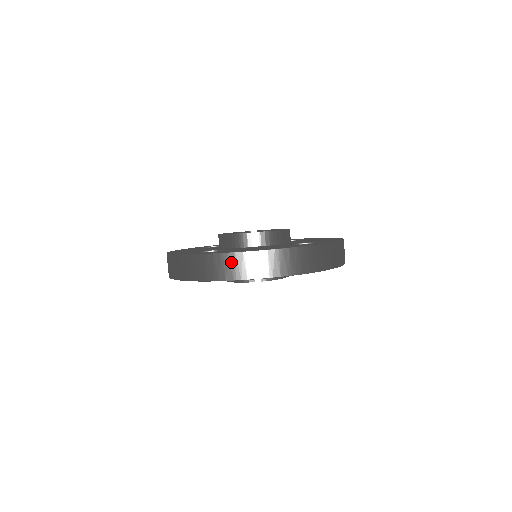
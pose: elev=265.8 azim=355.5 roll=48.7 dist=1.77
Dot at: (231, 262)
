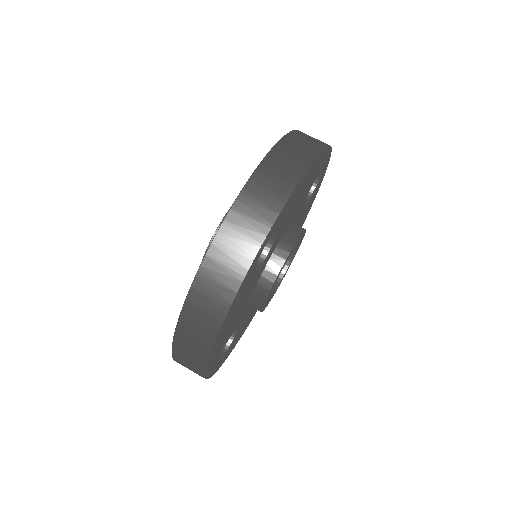
Dot at: (275, 166)
